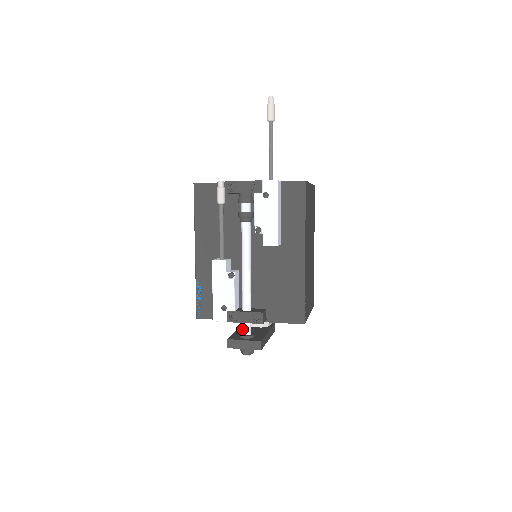
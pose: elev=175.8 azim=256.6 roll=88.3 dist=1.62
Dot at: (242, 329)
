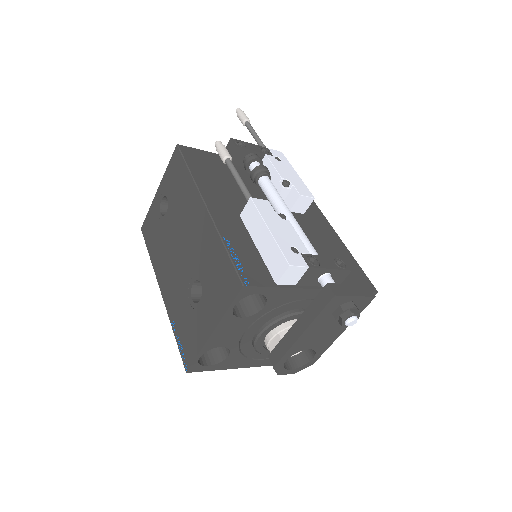
Dot at: occluded
